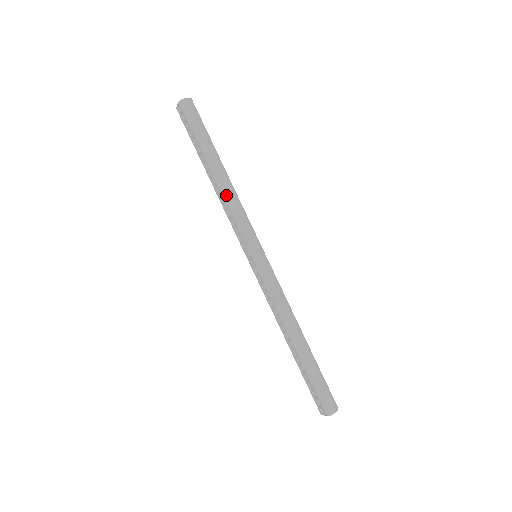
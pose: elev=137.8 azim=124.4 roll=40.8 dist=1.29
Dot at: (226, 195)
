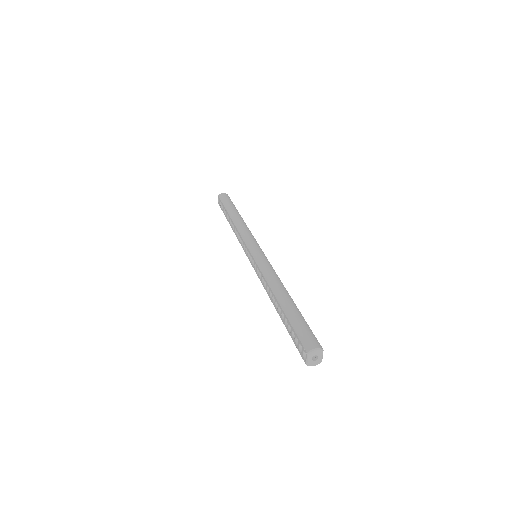
Dot at: (237, 225)
